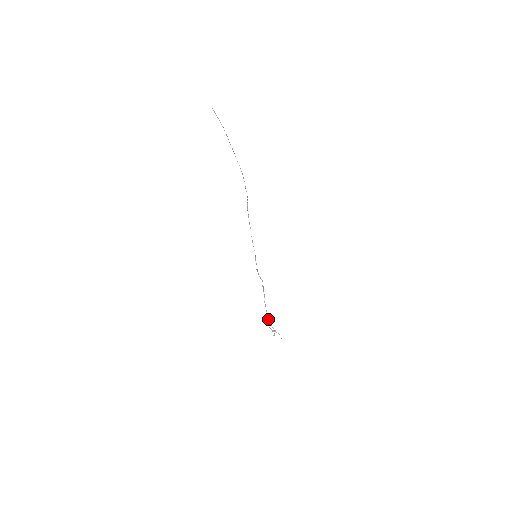
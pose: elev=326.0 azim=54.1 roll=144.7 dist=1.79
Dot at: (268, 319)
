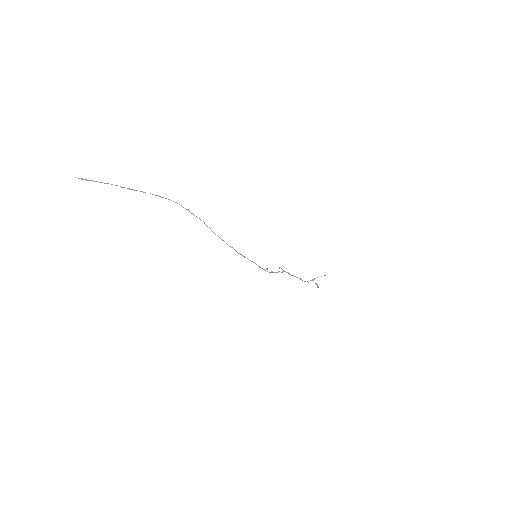
Dot at: (304, 281)
